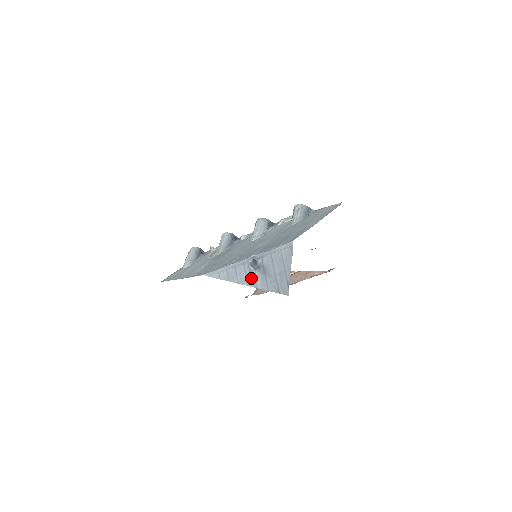
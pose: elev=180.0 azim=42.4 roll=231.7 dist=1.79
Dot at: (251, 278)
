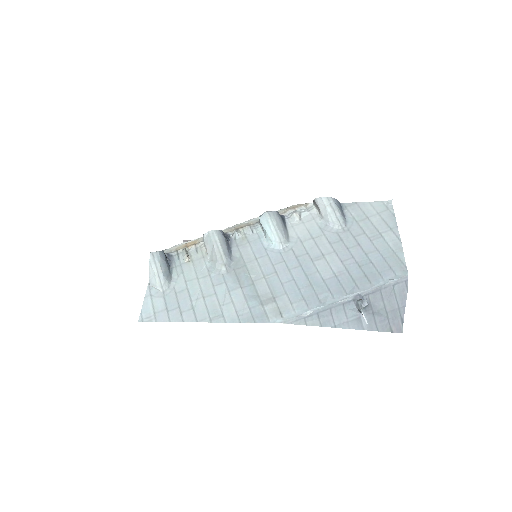
Dot at: (354, 320)
